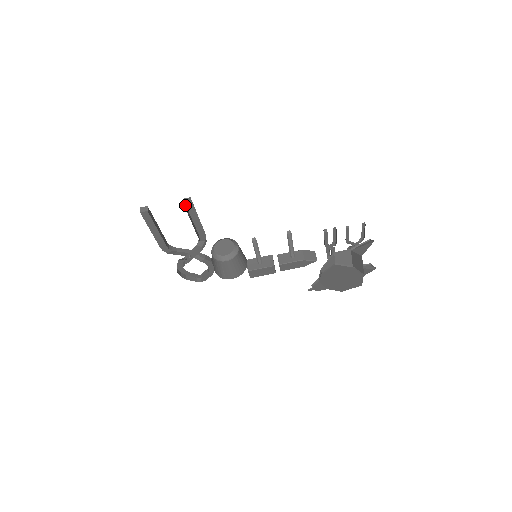
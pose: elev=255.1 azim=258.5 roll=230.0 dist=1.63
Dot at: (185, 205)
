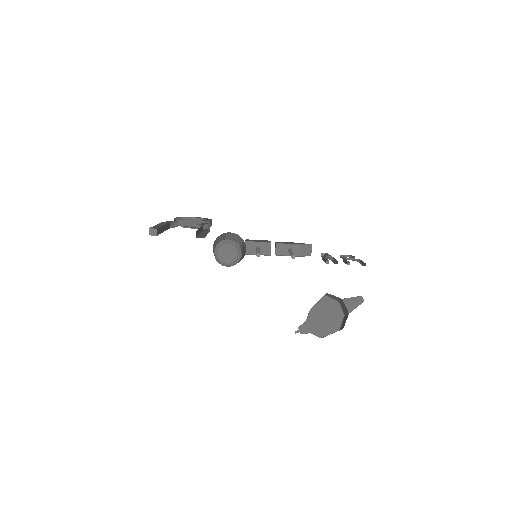
Dot at: (197, 231)
